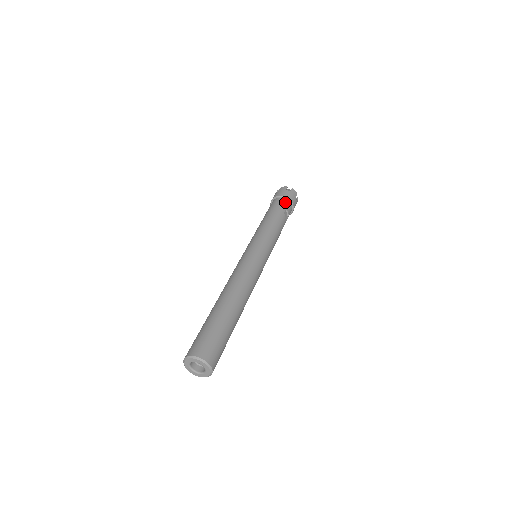
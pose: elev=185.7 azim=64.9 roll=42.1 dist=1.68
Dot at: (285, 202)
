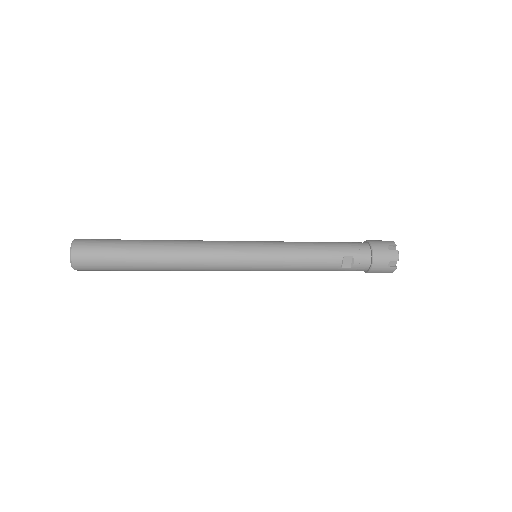
Dot at: (364, 251)
